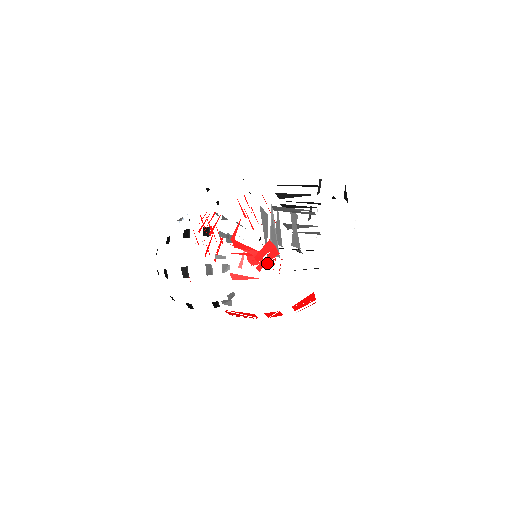
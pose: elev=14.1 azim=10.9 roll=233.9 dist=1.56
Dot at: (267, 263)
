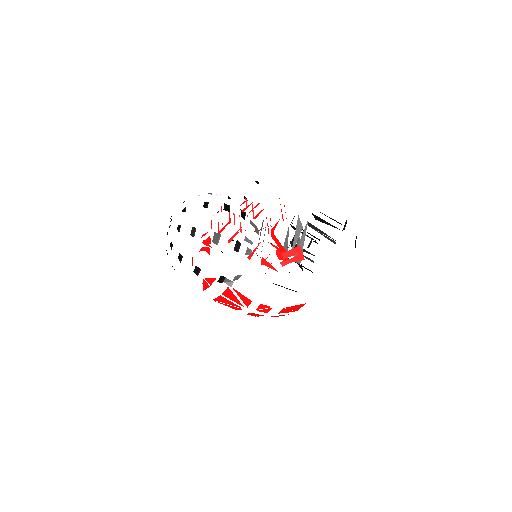
Dot at: occluded
